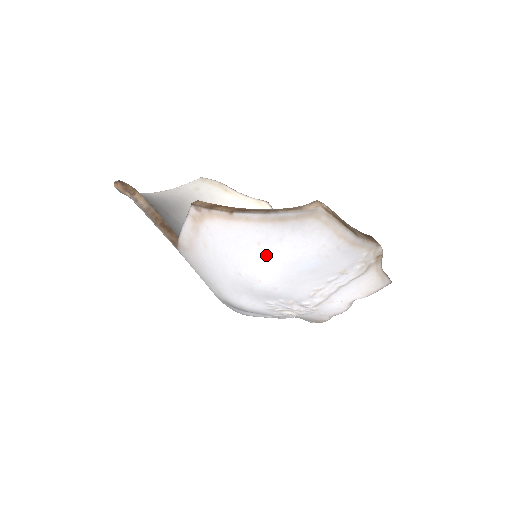
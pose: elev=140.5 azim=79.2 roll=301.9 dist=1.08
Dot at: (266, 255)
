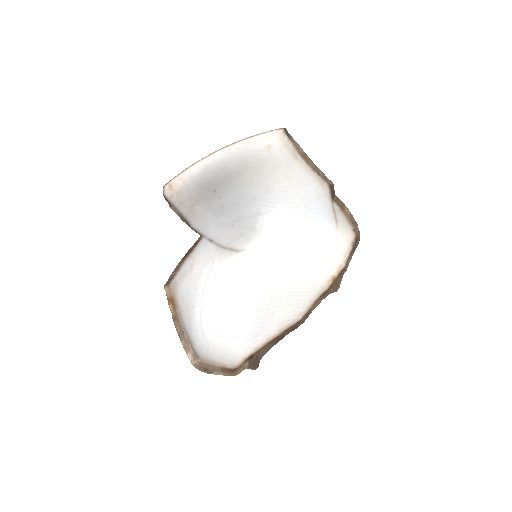
Dot at: occluded
